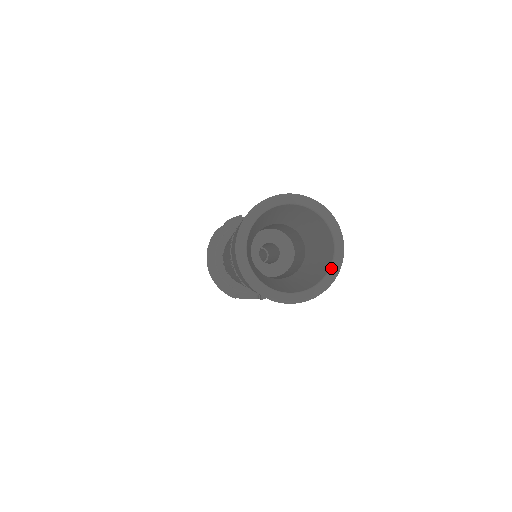
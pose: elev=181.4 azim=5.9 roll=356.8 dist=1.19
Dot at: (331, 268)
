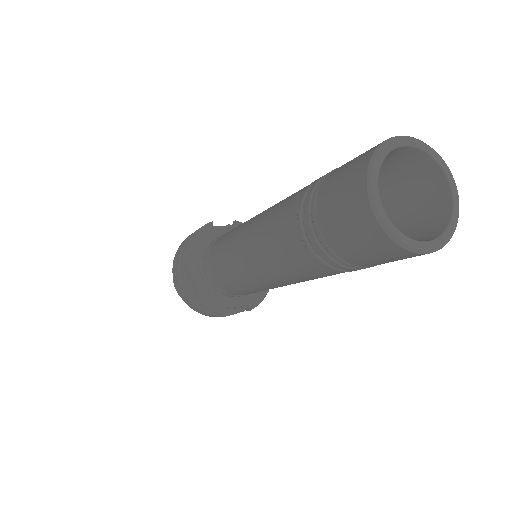
Dot at: (454, 210)
